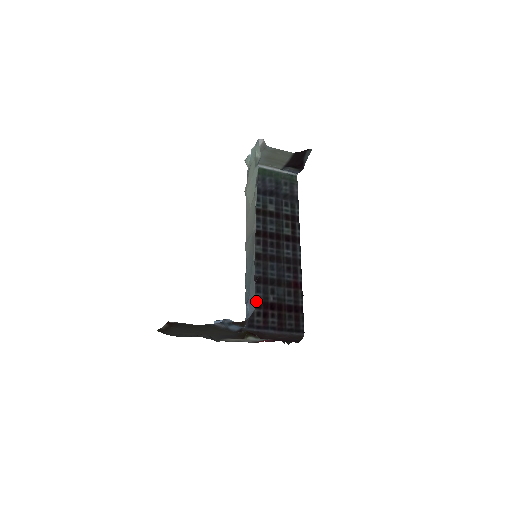
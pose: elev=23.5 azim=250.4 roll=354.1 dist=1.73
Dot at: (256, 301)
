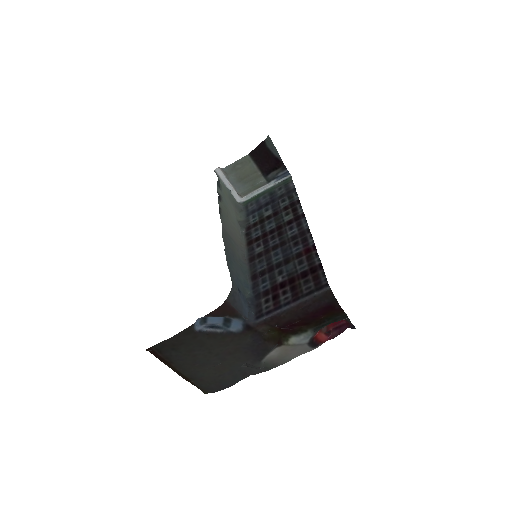
Dot at: (263, 292)
